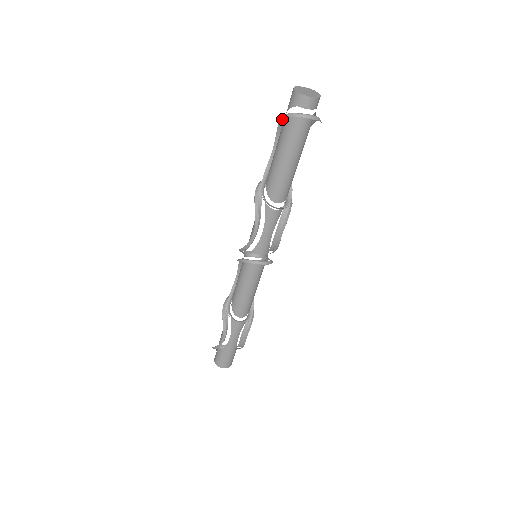
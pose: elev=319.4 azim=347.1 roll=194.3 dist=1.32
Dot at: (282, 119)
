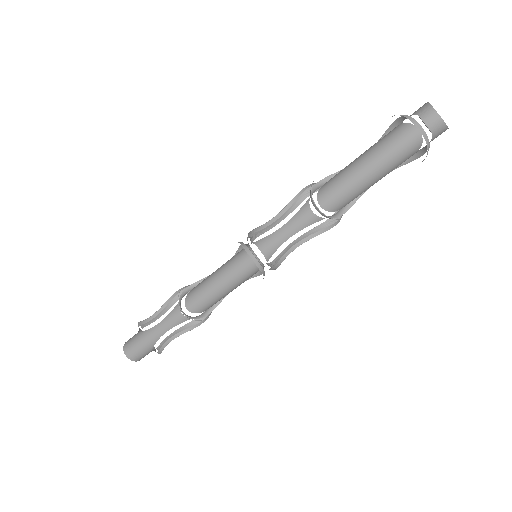
Dot at: (394, 126)
